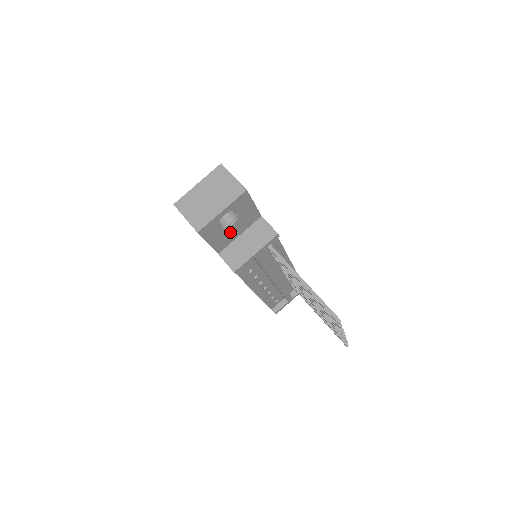
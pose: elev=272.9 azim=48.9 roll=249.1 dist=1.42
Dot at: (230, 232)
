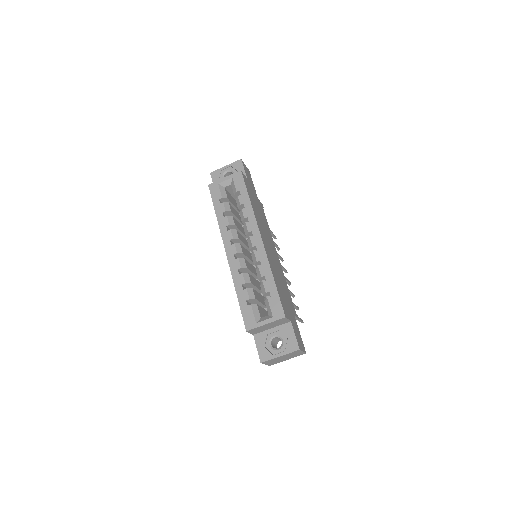
Dot at: occluded
